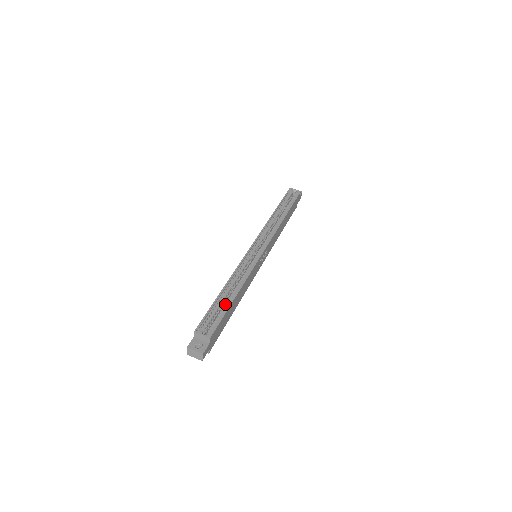
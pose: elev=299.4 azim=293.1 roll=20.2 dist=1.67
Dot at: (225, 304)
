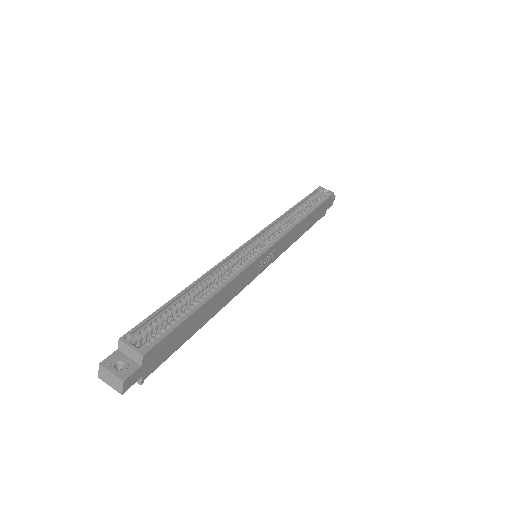
Dot at: occluded
